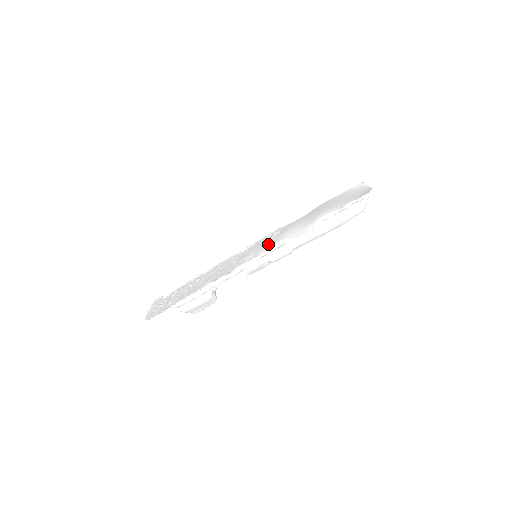
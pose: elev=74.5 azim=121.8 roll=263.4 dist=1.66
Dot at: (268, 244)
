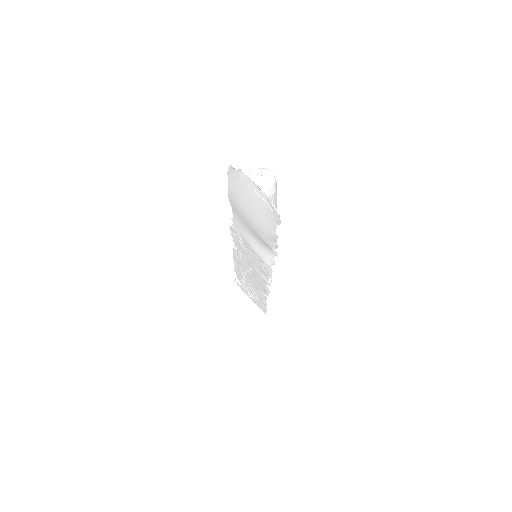
Dot at: (257, 262)
